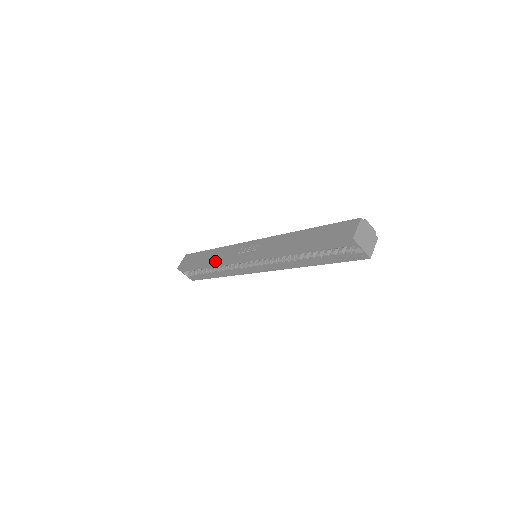
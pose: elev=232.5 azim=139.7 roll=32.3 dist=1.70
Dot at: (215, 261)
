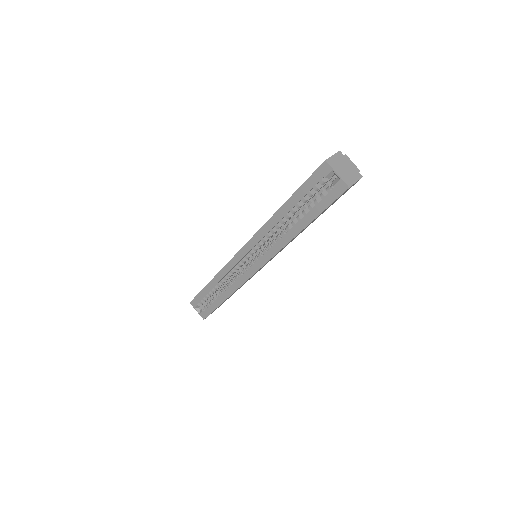
Dot at: (218, 272)
